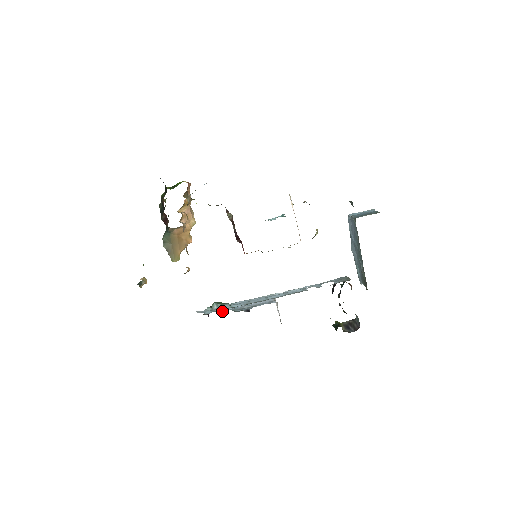
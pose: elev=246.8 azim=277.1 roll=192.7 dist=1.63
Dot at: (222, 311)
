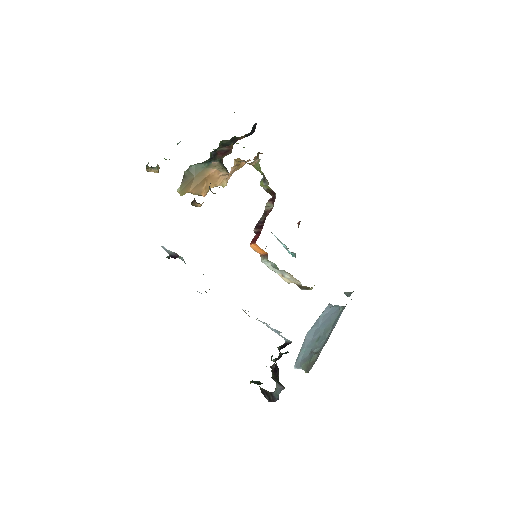
Dot at: occluded
